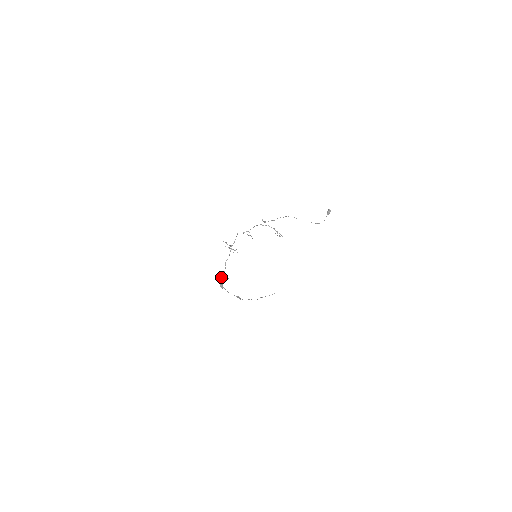
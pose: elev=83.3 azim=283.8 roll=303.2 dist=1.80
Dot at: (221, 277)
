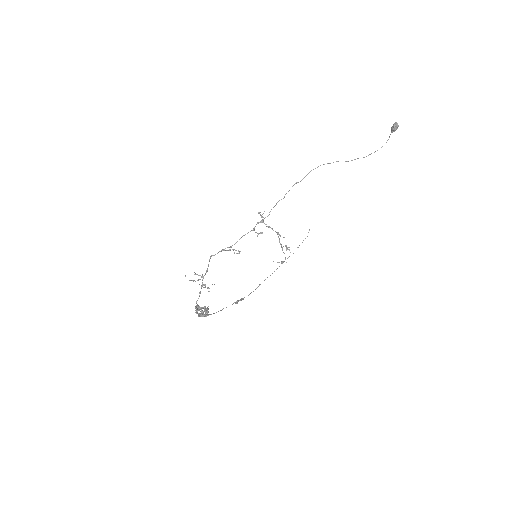
Dot at: (196, 313)
